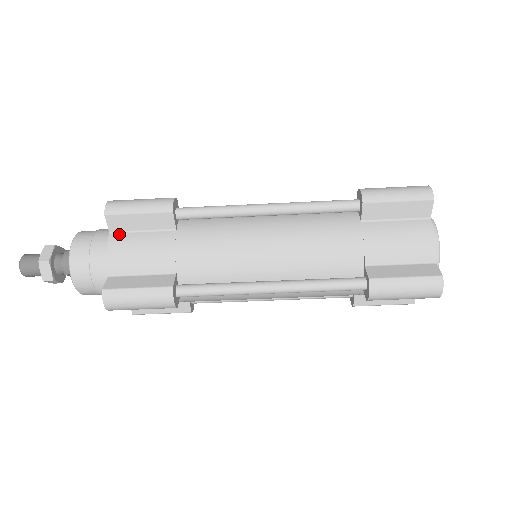
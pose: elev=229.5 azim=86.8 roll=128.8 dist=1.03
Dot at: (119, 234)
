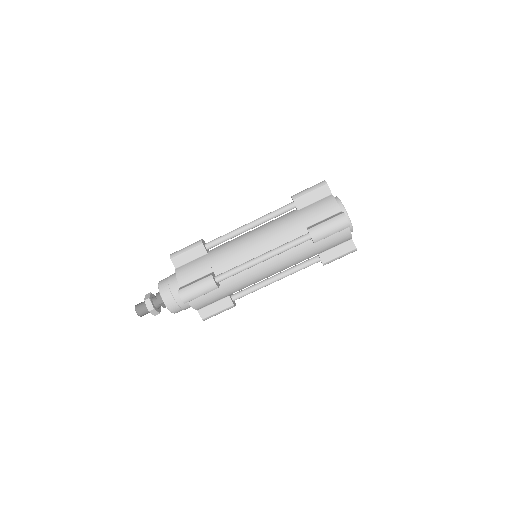
Dot at: (180, 267)
